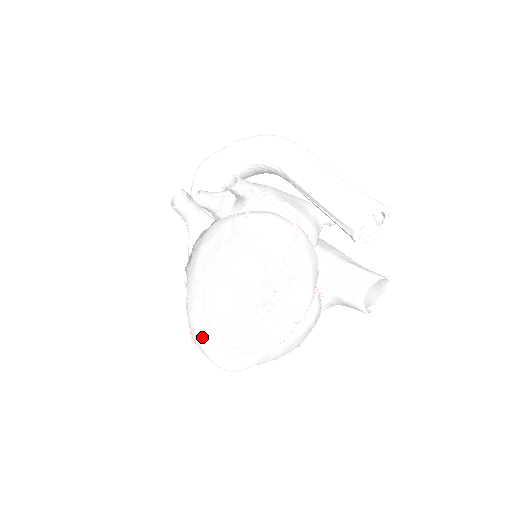
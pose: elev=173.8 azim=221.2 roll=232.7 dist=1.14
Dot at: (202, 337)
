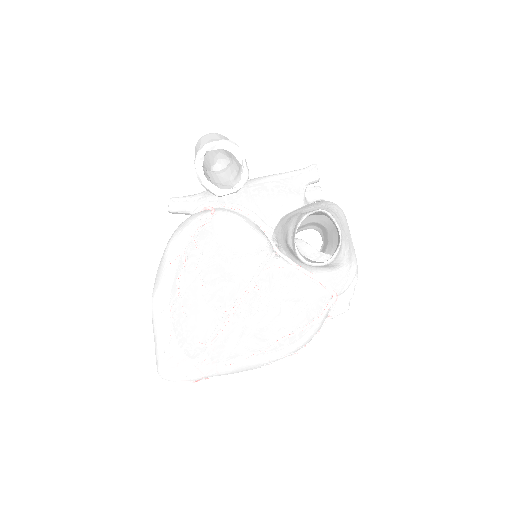
Dot at: occluded
